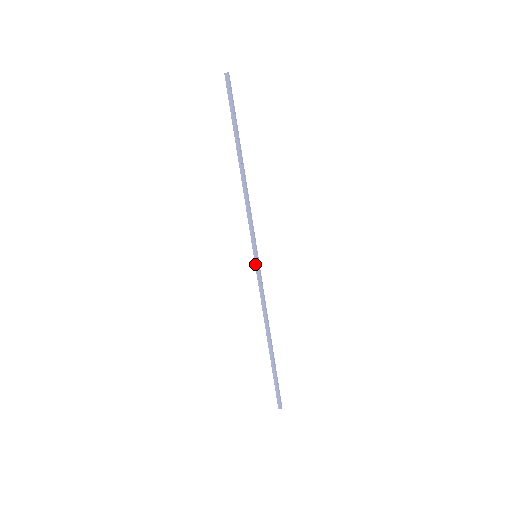
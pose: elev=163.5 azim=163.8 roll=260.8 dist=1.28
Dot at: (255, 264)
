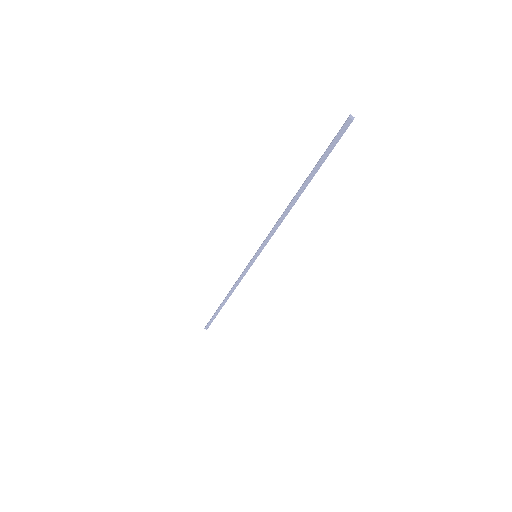
Dot at: (251, 261)
